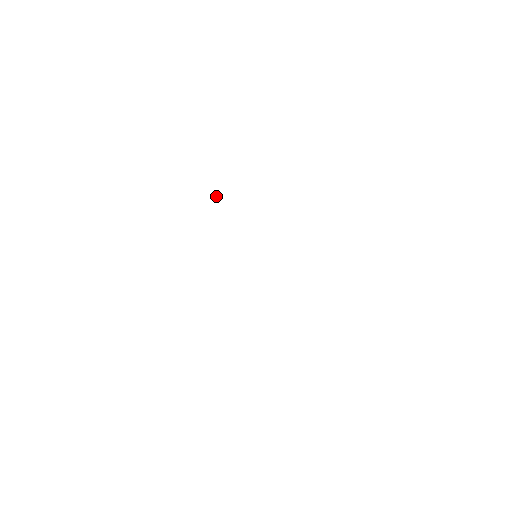
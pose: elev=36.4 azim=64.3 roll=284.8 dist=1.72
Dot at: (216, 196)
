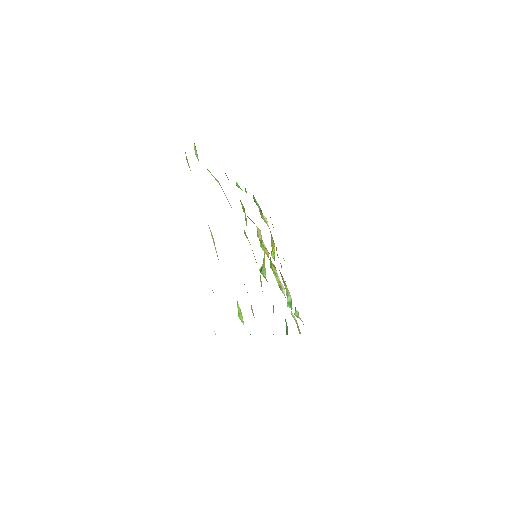
Dot at: occluded
